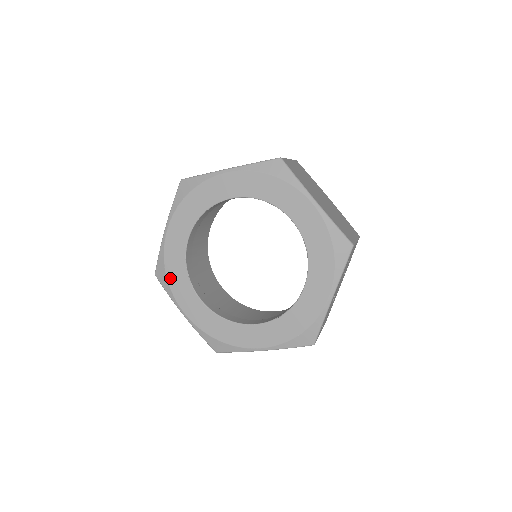
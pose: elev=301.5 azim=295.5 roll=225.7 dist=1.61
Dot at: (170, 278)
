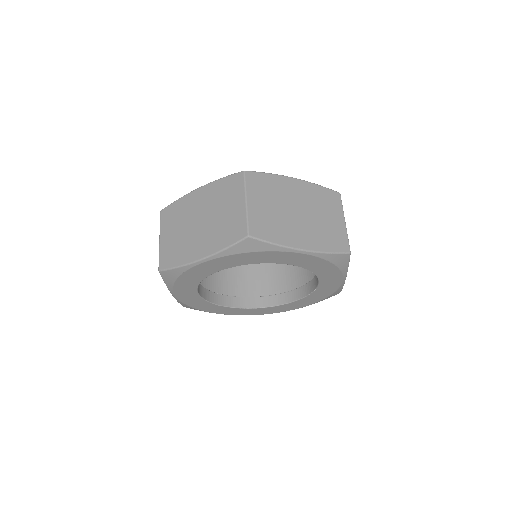
Dot at: (200, 309)
